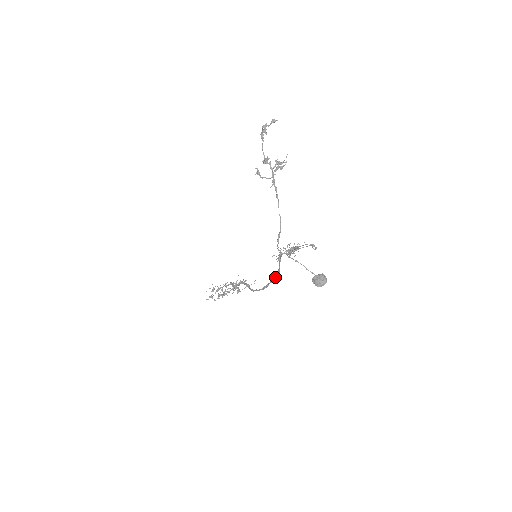
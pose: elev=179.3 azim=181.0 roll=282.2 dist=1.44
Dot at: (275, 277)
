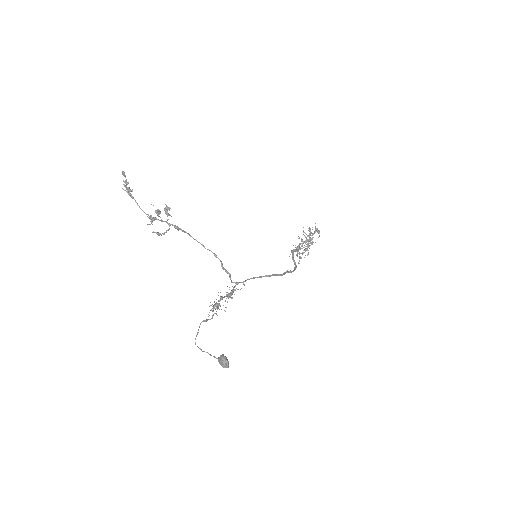
Dot at: (276, 275)
